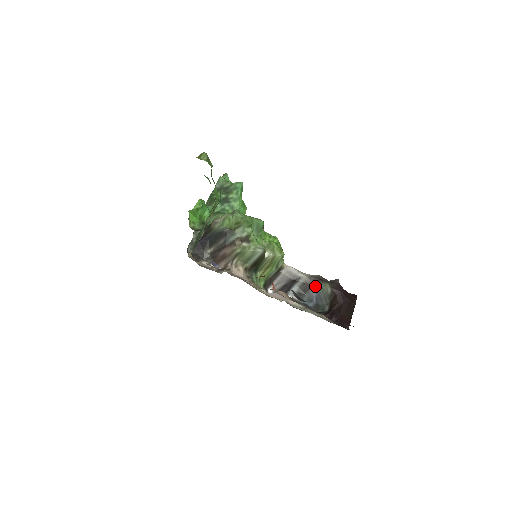
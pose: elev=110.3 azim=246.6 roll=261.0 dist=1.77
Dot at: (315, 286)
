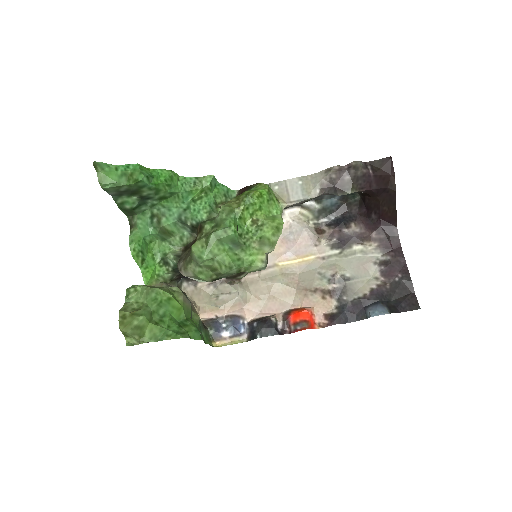
Dot at: occluded
